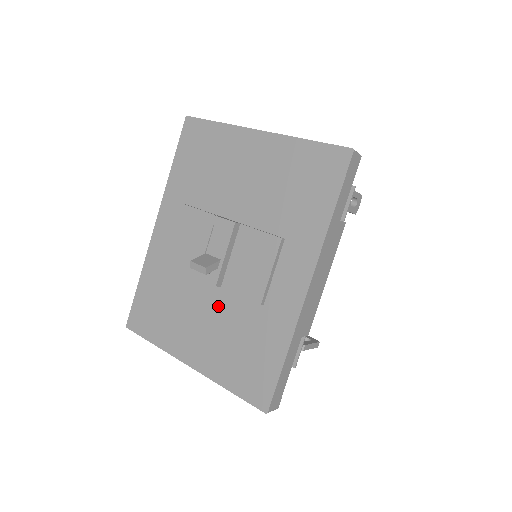
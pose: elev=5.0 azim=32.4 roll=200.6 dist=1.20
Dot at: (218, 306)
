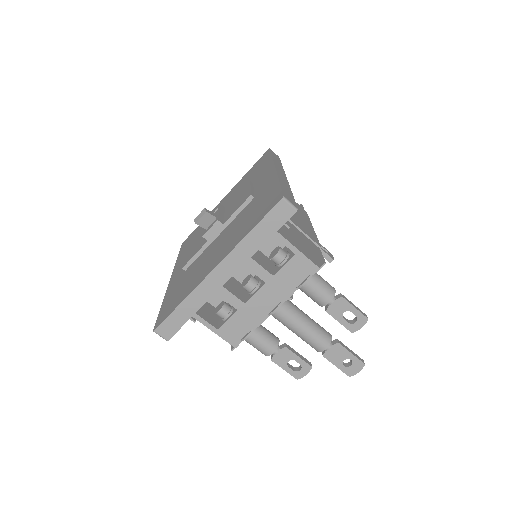
Dot at: (226, 233)
